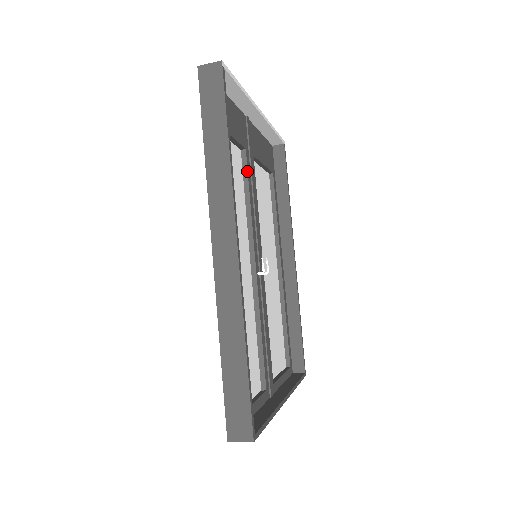
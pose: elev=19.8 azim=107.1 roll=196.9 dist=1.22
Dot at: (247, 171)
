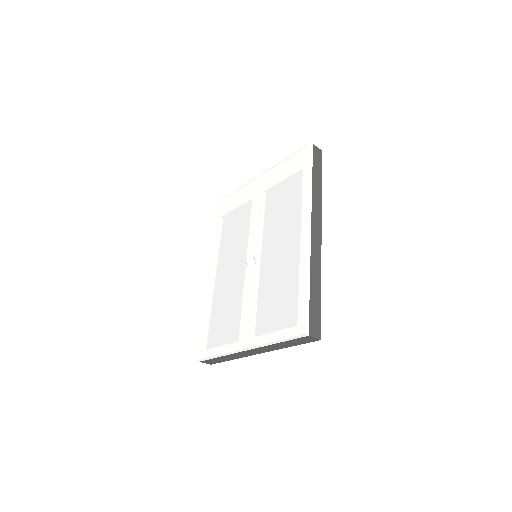
Dot at: occluded
